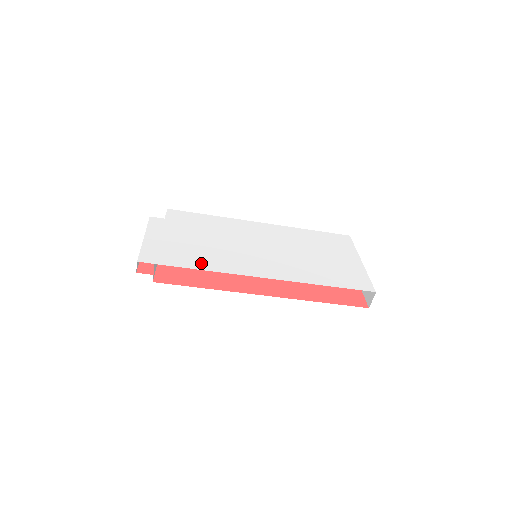
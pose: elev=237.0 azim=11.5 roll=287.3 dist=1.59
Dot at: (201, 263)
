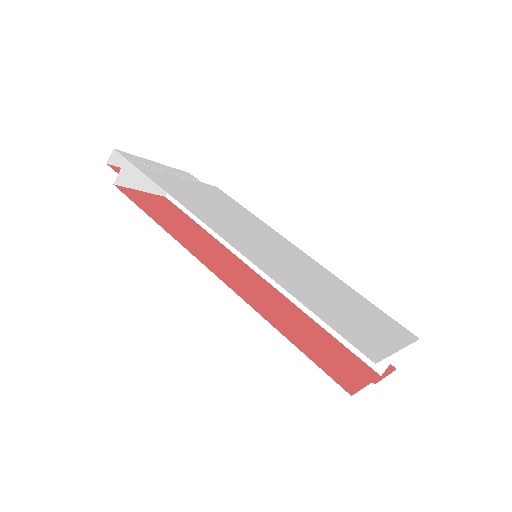
Dot at: (172, 190)
